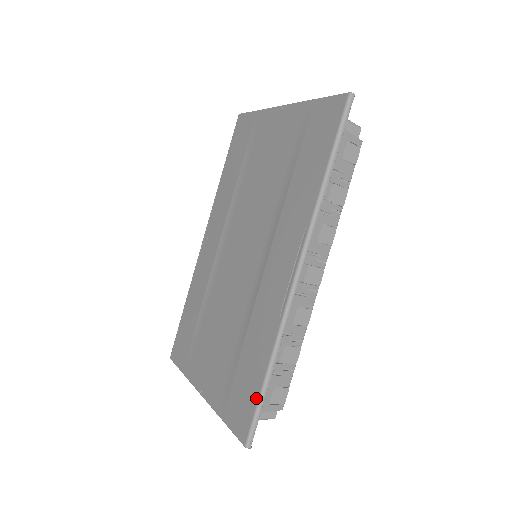
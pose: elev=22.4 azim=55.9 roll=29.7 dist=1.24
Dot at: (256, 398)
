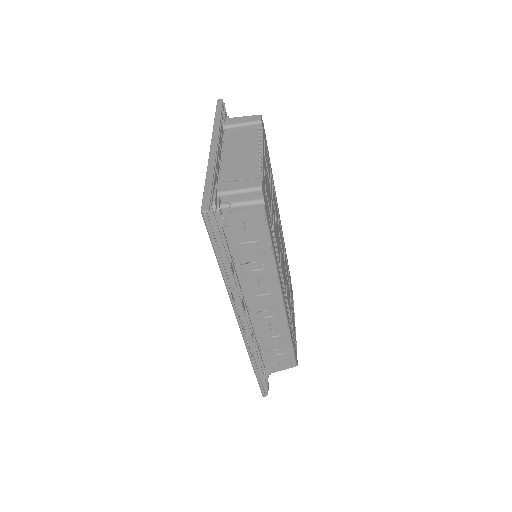
Dot at: occluded
